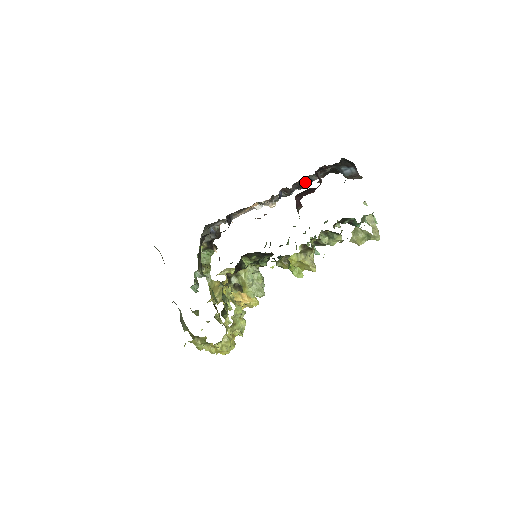
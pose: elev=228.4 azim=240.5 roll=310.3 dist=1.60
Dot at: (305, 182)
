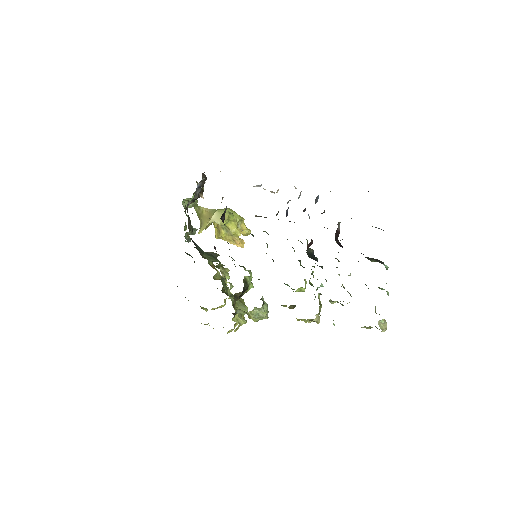
Dot at: occluded
